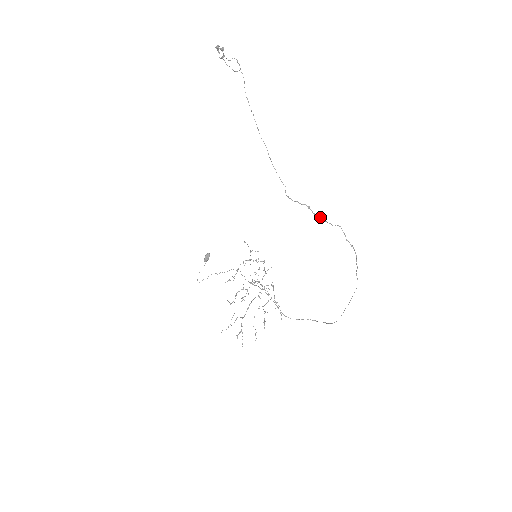
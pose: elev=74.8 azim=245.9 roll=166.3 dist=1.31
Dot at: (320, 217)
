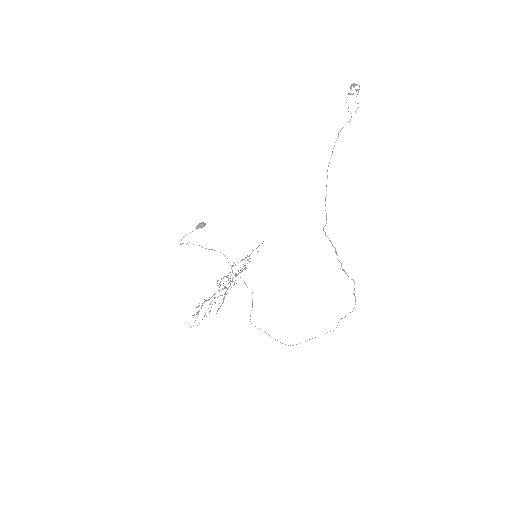
Dot at: occluded
